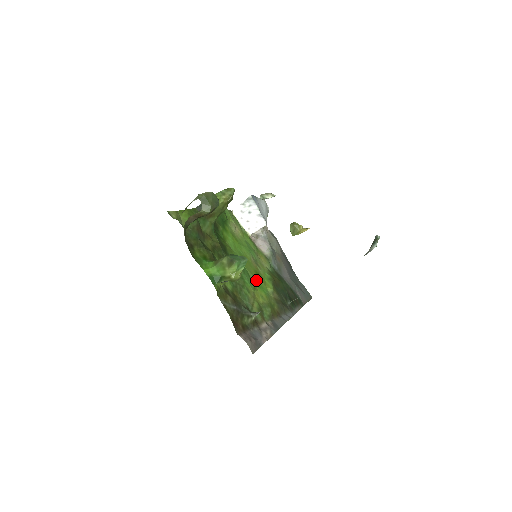
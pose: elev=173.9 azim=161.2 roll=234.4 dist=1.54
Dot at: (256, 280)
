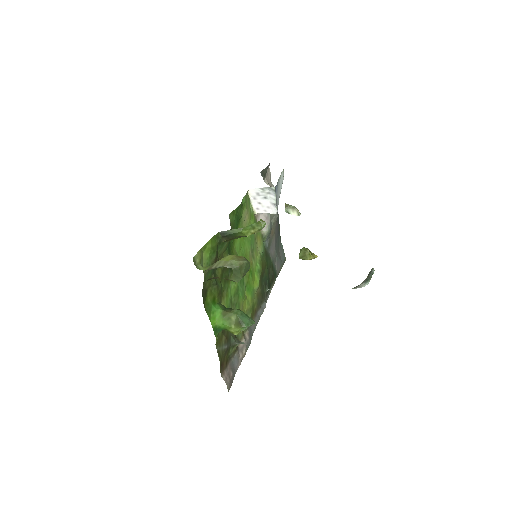
Dot at: (248, 282)
